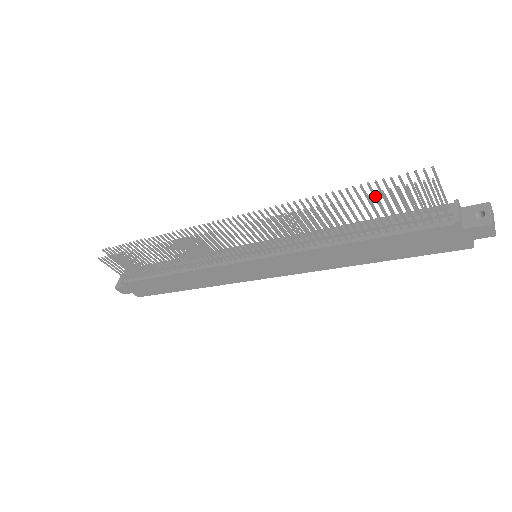
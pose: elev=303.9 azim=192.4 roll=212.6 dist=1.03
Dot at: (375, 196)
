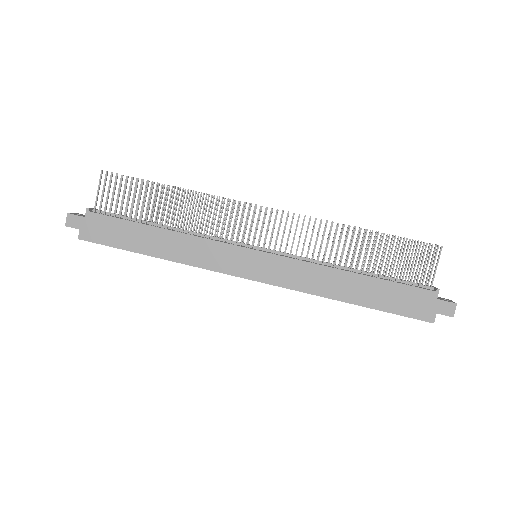
Dot at: (400, 240)
